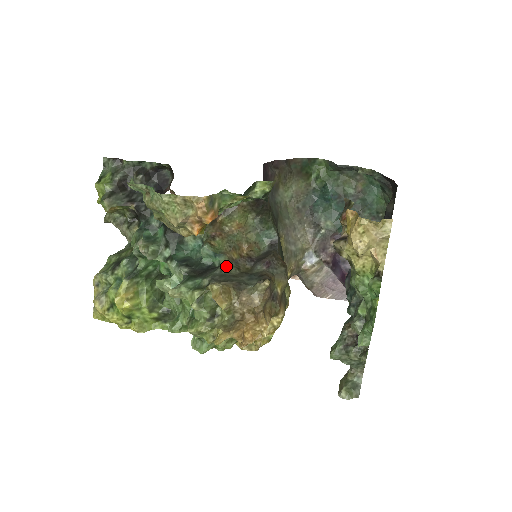
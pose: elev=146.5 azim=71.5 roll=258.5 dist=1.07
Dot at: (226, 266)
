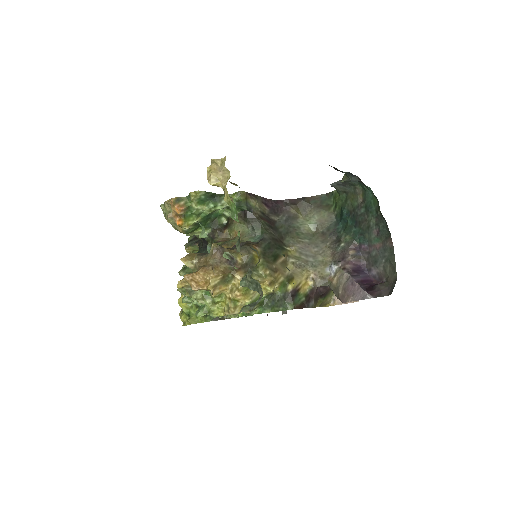
Dot at: occluded
